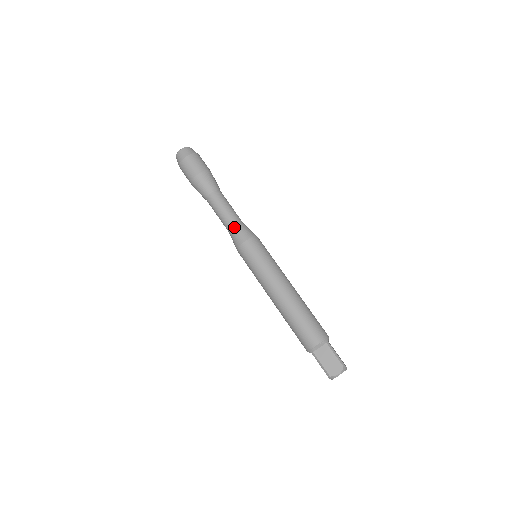
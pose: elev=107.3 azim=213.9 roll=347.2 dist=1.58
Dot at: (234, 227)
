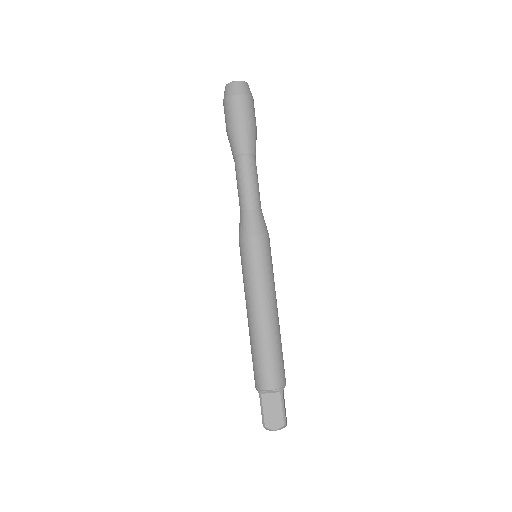
Dot at: (249, 212)
